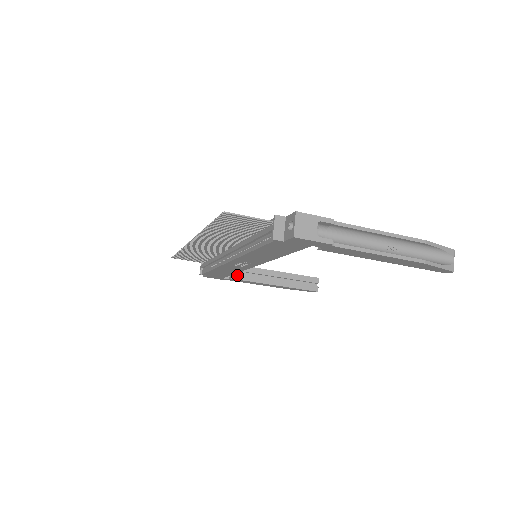
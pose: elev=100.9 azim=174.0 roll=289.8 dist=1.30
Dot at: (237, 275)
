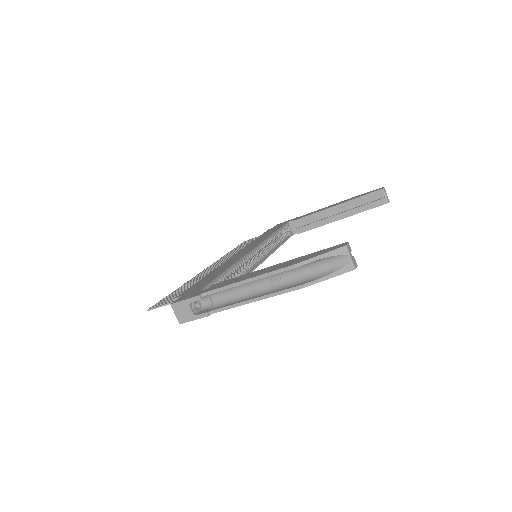
Dot at: (300, 229)
